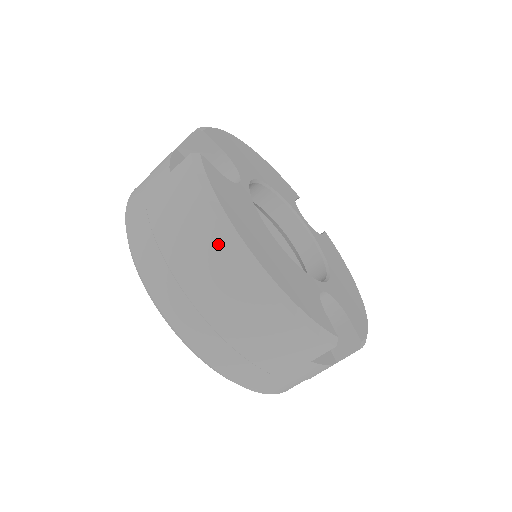
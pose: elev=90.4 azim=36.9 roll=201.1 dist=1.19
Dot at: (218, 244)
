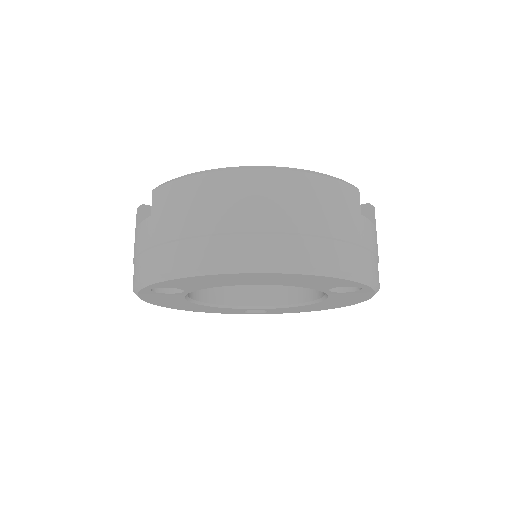
Dot at: (229, 181)
